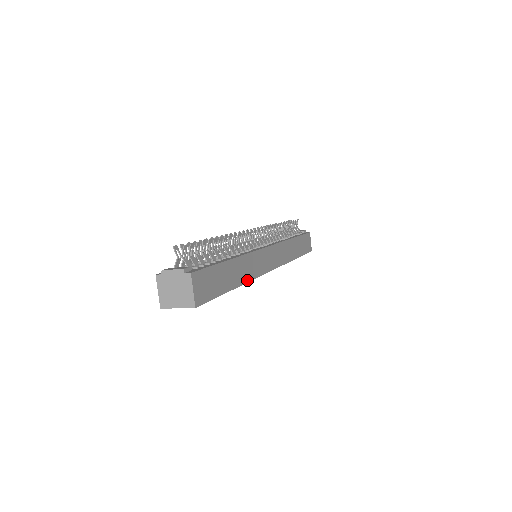
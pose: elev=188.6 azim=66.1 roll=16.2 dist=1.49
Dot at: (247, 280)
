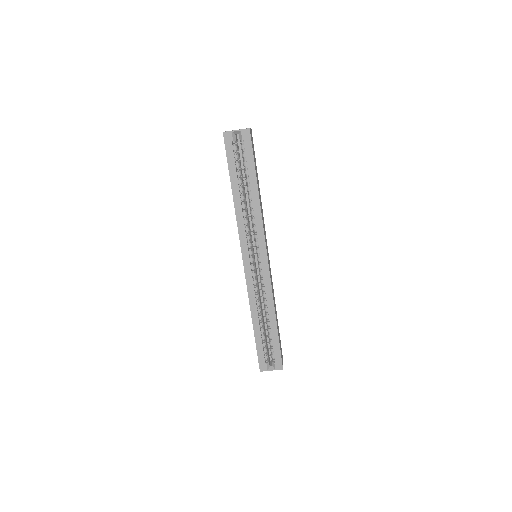
Dot at: (261, 209)
